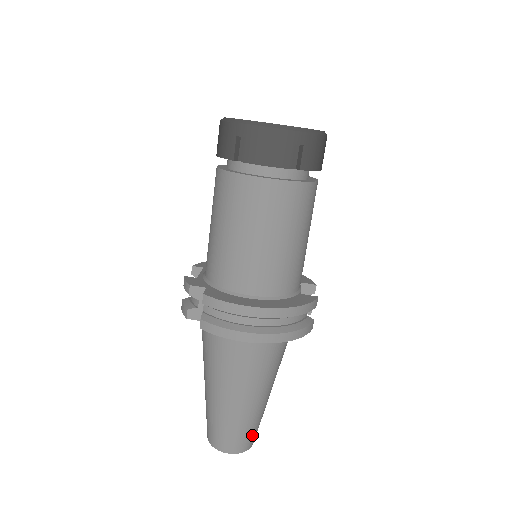
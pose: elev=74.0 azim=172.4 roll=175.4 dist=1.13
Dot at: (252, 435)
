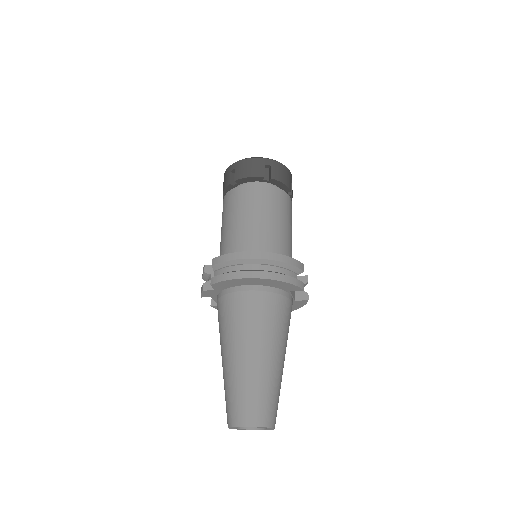
Dot at: (268, 407)
